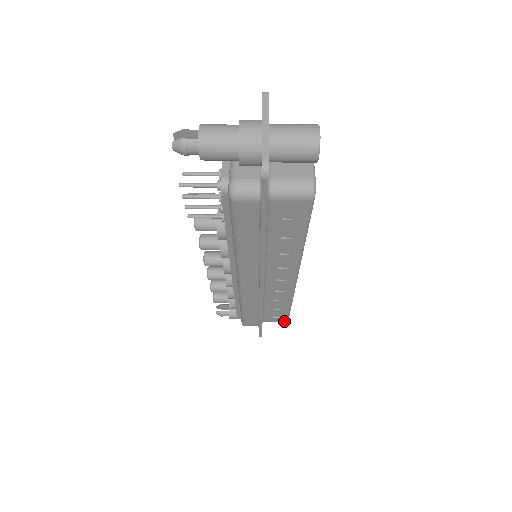
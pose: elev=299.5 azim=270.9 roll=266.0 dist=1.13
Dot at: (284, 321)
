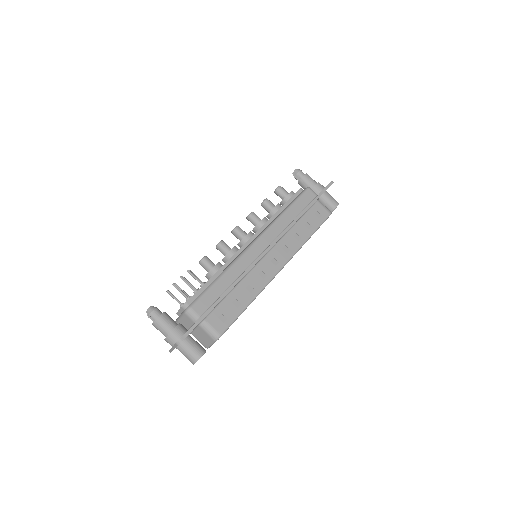
Dot at: occluded
